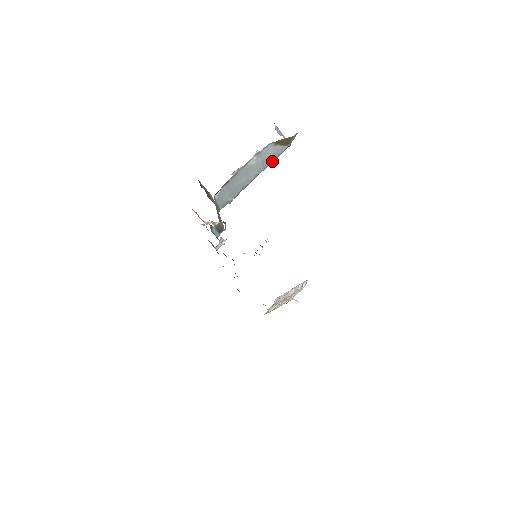
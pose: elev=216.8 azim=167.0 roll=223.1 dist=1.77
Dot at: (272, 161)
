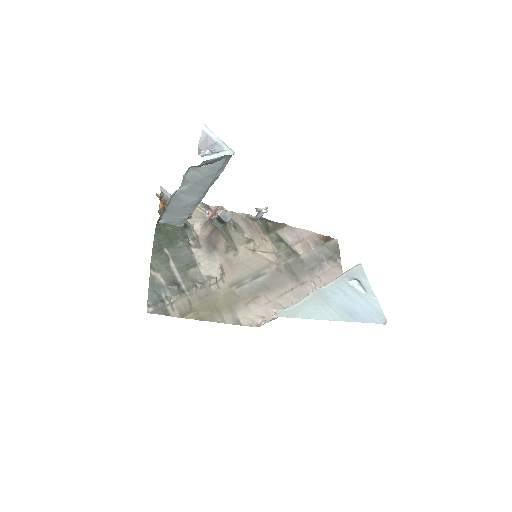
Dot at: (215, 176)
